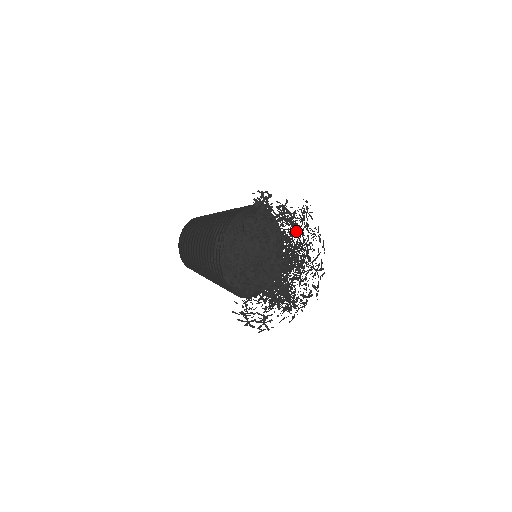
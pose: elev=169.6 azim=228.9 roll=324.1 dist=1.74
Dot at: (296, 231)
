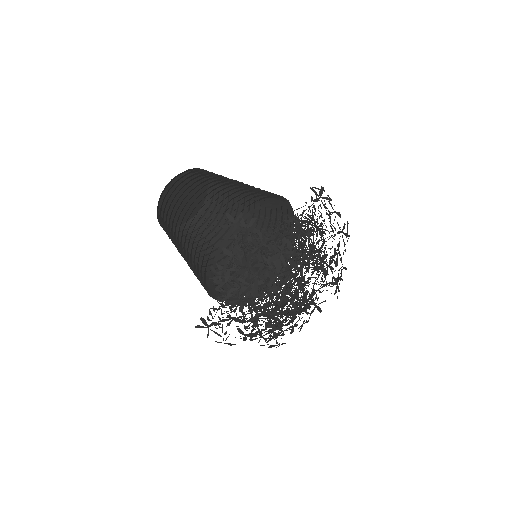
Dot at: occluded
